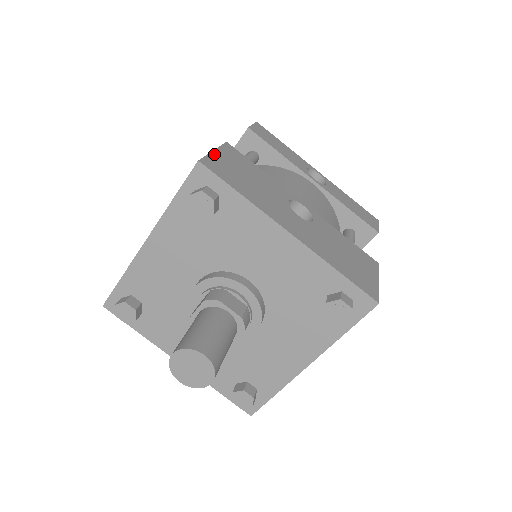
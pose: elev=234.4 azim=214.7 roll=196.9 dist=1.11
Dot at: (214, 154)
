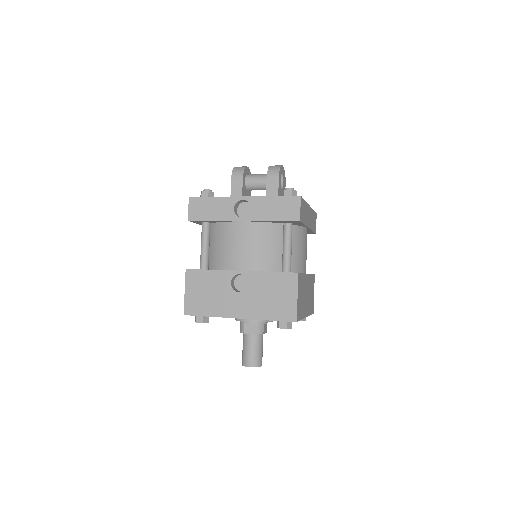
Dot at: (186, 296)
